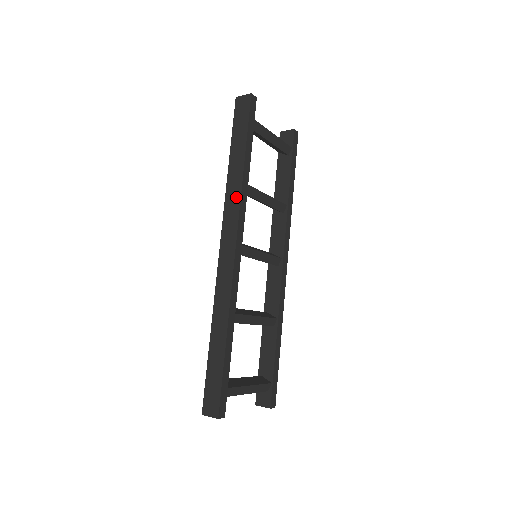
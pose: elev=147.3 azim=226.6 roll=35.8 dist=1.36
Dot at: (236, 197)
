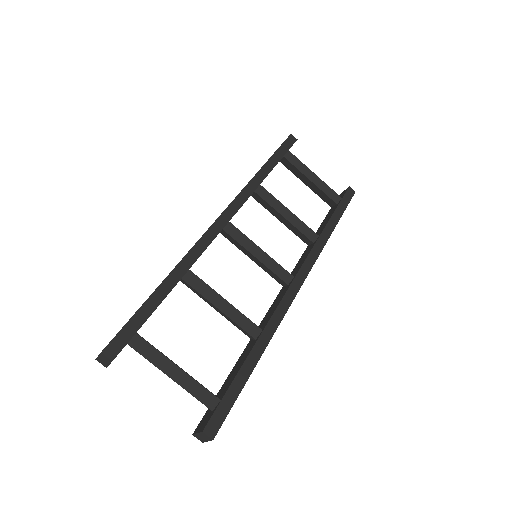
Dot at: occluded
